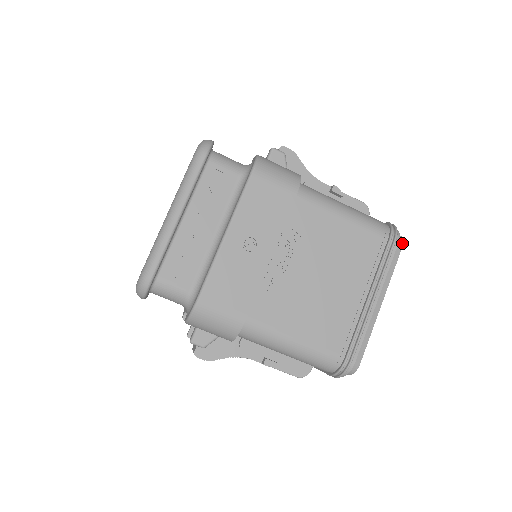
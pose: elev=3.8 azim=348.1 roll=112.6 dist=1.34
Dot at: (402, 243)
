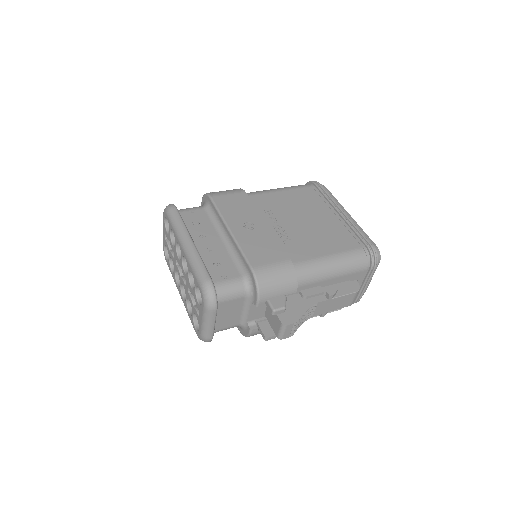
Dot at: (323, 185)
